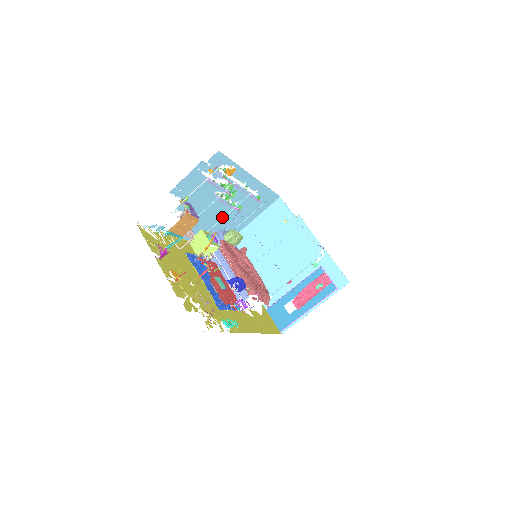
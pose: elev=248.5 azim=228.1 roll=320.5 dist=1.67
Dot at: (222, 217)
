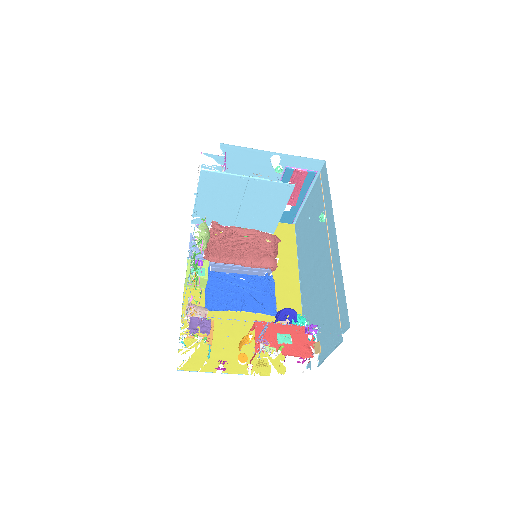
Dot at: (189, 253)
